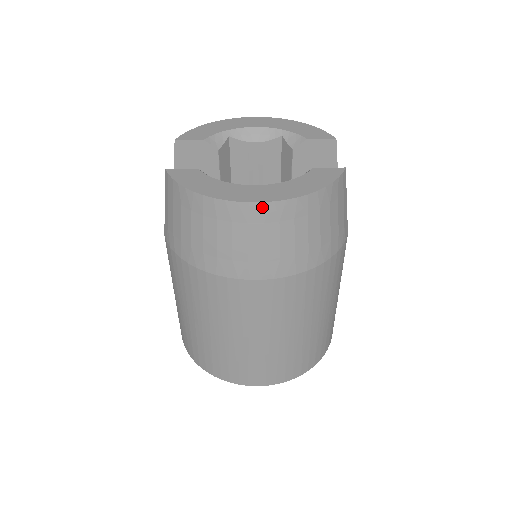
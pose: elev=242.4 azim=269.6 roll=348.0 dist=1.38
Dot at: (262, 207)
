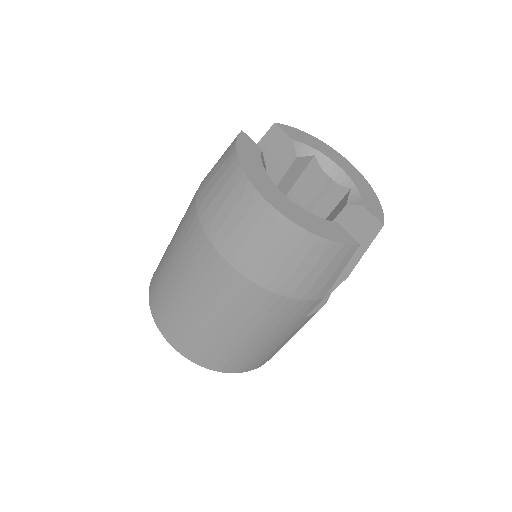
Dot at: (267, 207)
